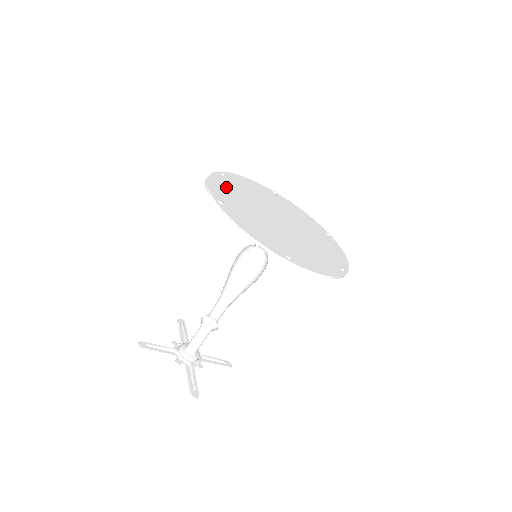
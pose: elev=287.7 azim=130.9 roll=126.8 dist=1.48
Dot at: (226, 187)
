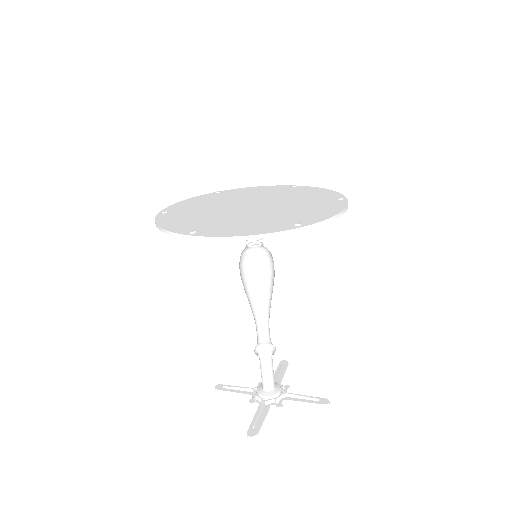
Dot at: (202, 200)
